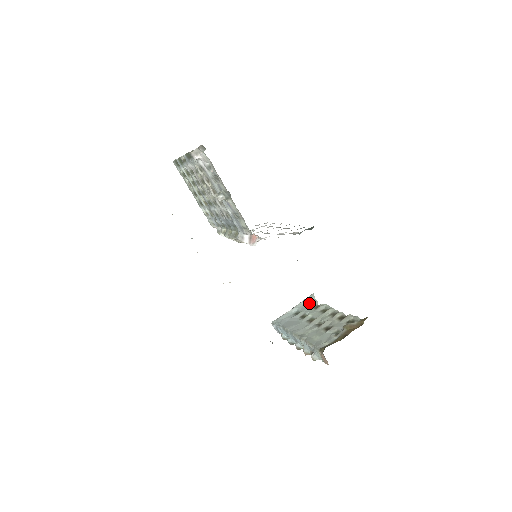
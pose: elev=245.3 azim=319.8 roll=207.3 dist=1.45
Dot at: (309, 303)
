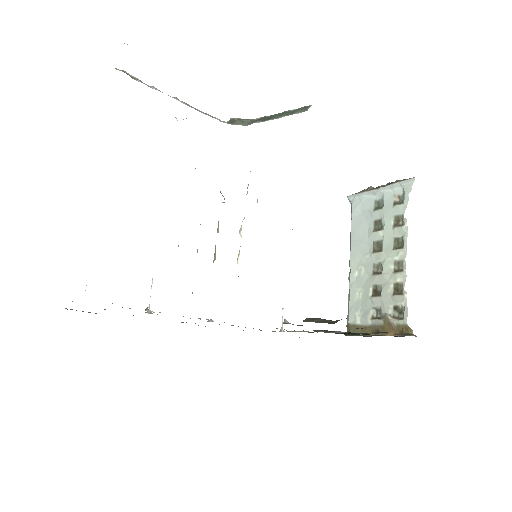
Dot at: (400, 195)
